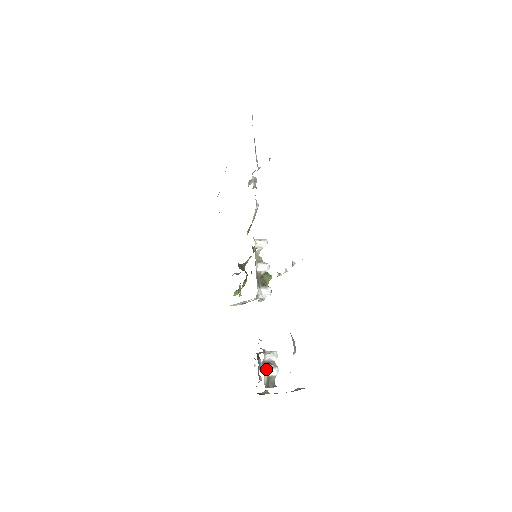
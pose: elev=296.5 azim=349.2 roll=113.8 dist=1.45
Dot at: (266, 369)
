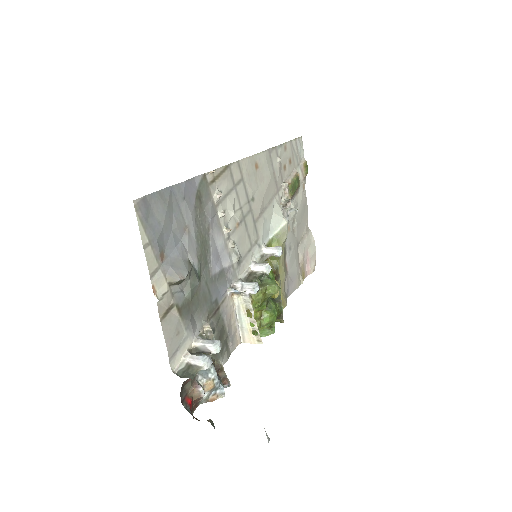
Dot at: (191, 354)
